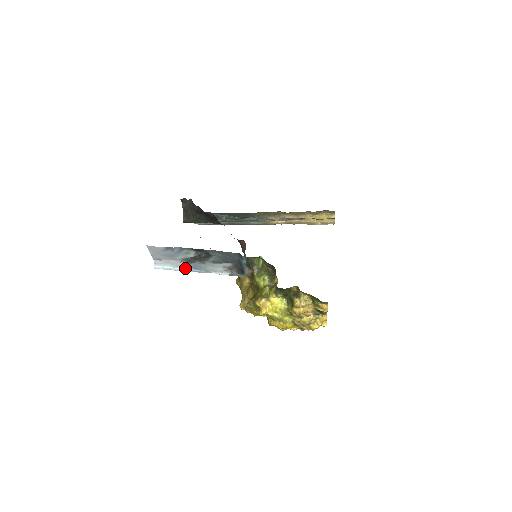
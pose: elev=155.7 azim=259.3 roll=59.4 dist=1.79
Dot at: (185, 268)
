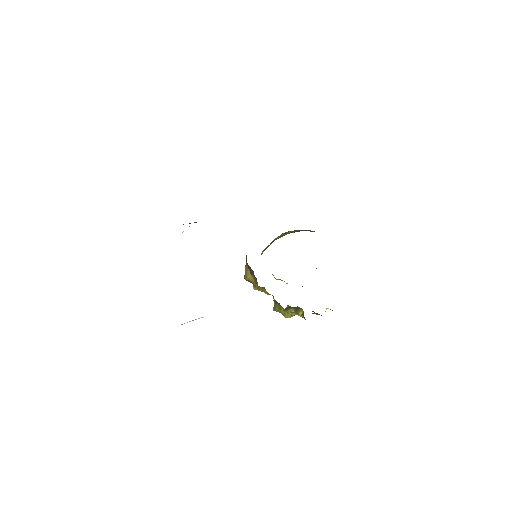
Dot at: occluded
